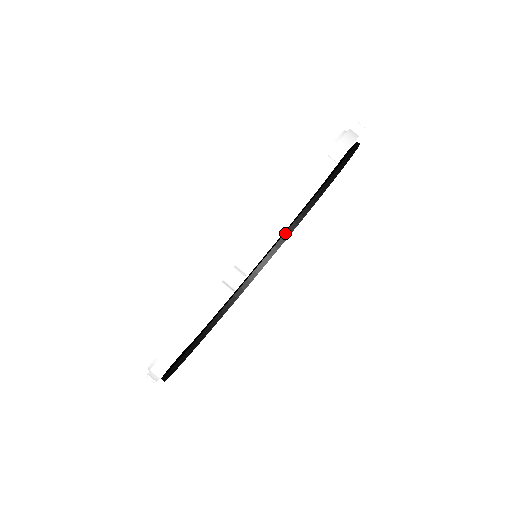
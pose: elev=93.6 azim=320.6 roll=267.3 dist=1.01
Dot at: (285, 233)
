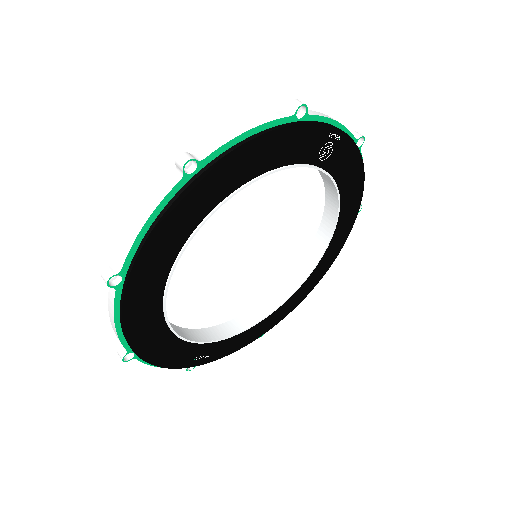
Dot at: (146, 234)
